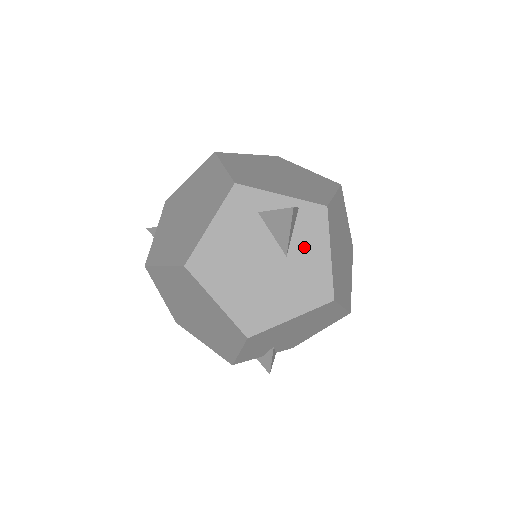
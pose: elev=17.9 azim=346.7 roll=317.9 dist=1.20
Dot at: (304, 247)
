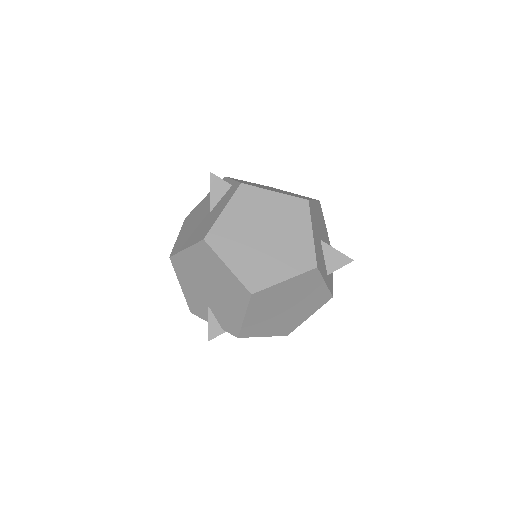
Dot at: (218, 207)
